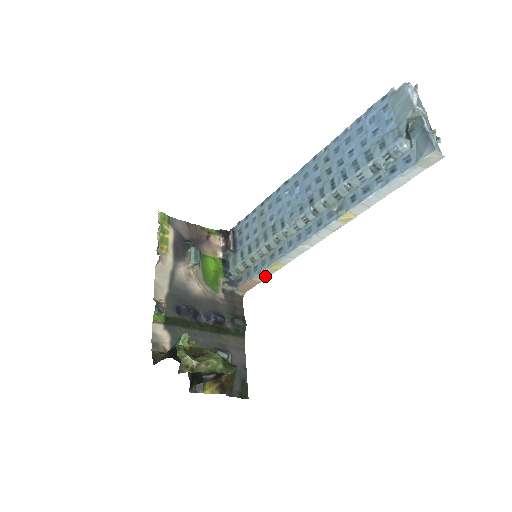
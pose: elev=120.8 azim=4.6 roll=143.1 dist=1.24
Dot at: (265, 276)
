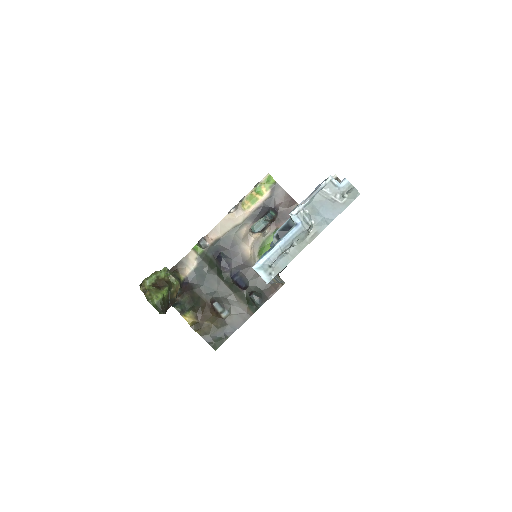
Dot at: (282, 280)
